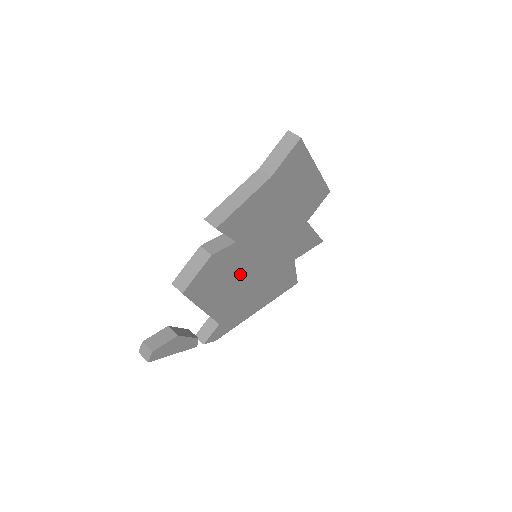
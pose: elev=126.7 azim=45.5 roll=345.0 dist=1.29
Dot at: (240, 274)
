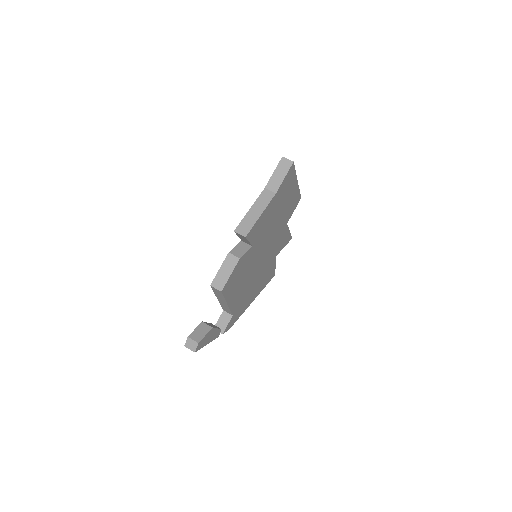
Dot at: (249, 272)
